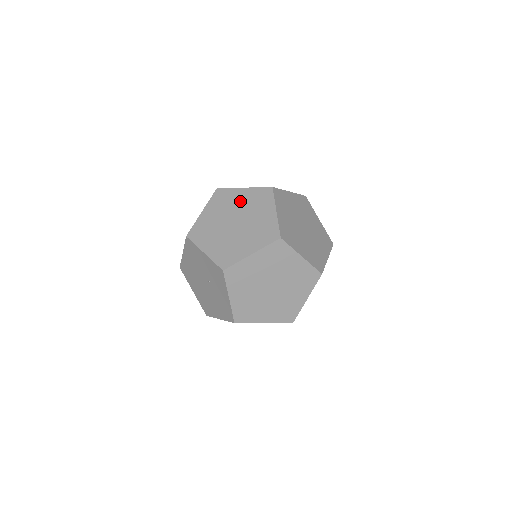
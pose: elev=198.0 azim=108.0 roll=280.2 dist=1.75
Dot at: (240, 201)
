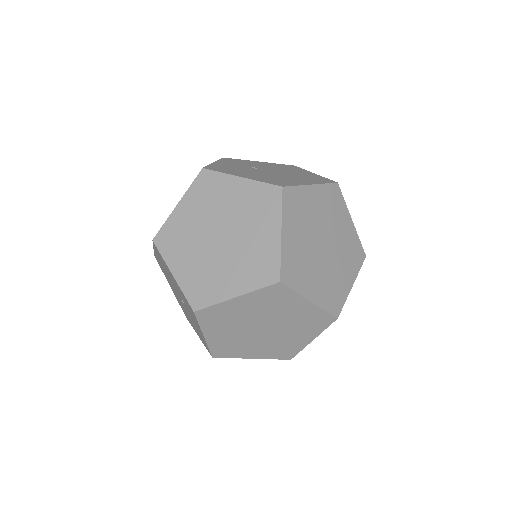
Dot at: (232, 200)
